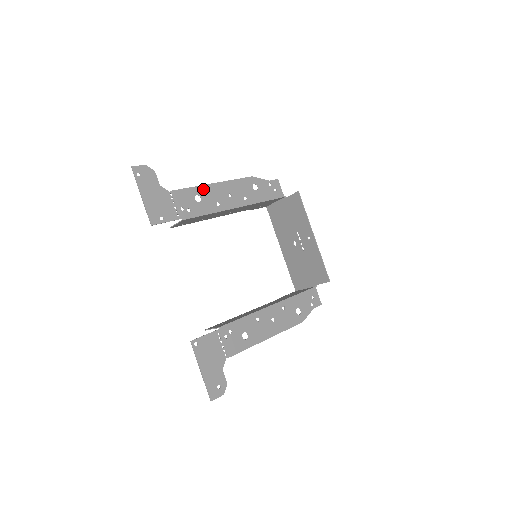
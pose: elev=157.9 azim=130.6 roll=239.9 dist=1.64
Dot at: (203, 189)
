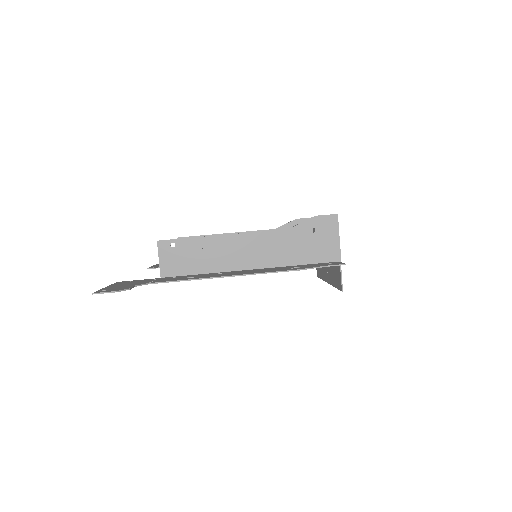
Dot at: (204, 278)
